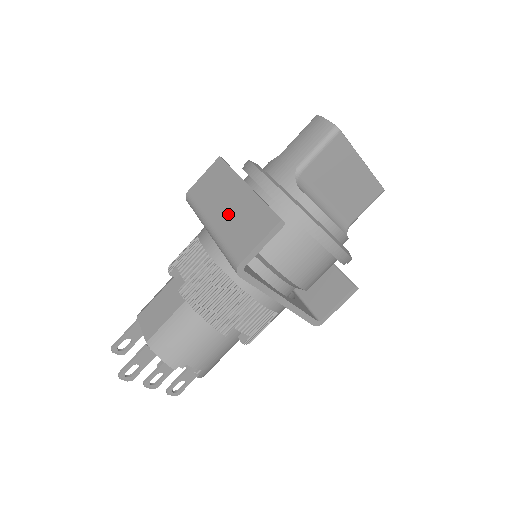
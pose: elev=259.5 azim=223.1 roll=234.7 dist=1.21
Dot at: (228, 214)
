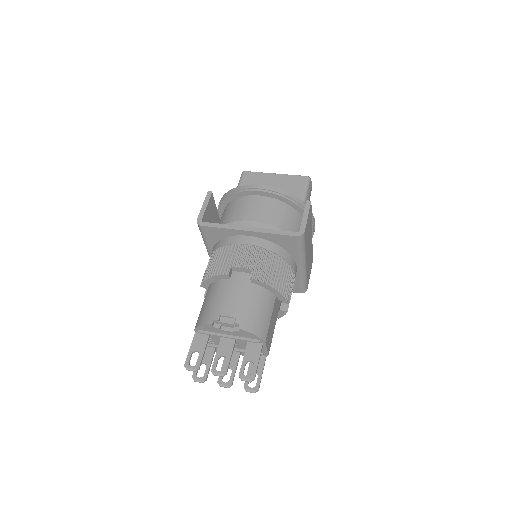
Dot at: occluded
